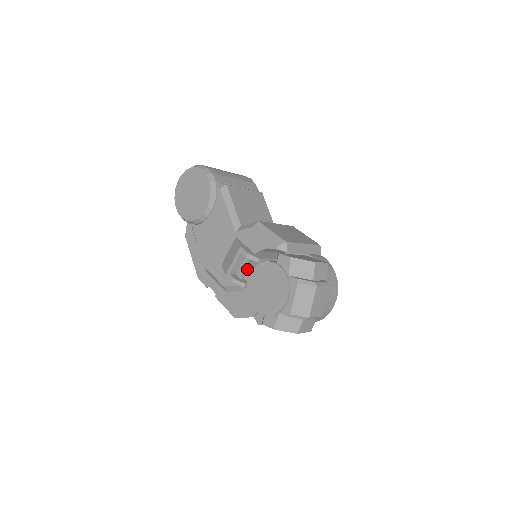
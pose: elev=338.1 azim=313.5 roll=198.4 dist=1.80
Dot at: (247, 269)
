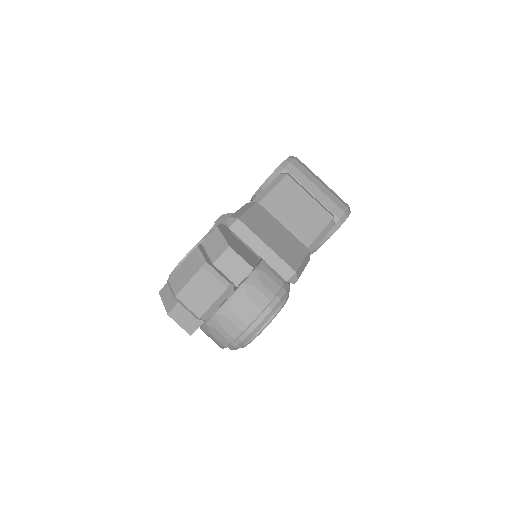
Dot at: occluded
